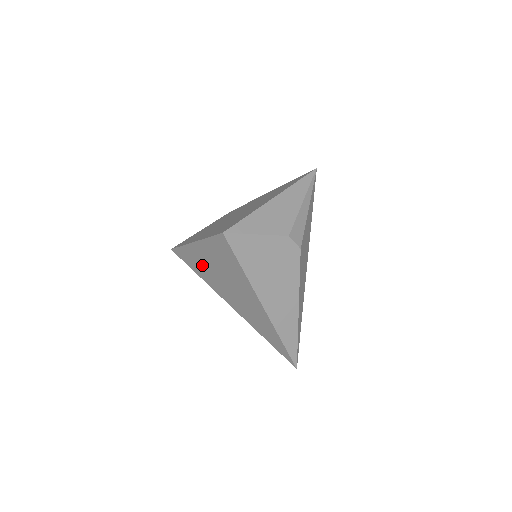
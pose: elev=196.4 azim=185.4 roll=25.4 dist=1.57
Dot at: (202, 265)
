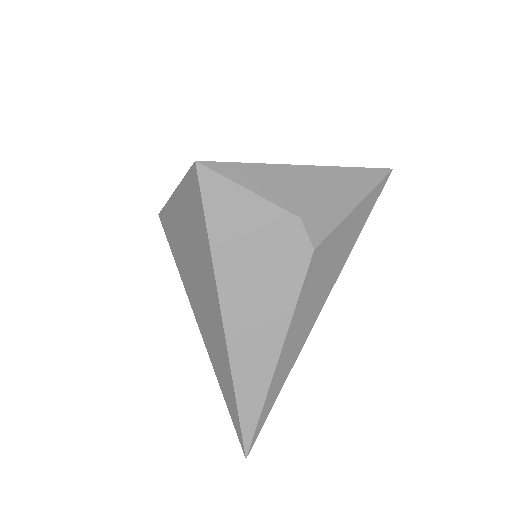
Dot at: (178, 238)
